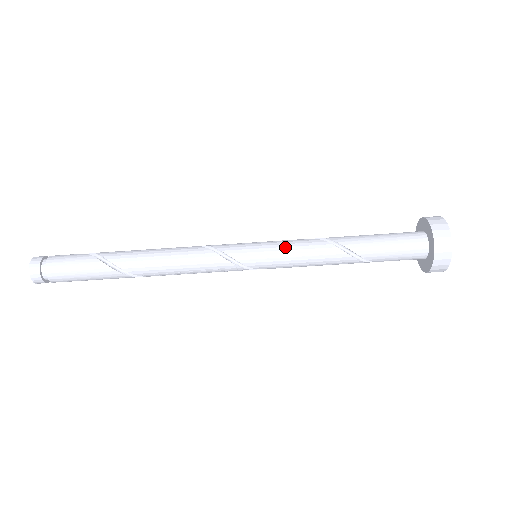
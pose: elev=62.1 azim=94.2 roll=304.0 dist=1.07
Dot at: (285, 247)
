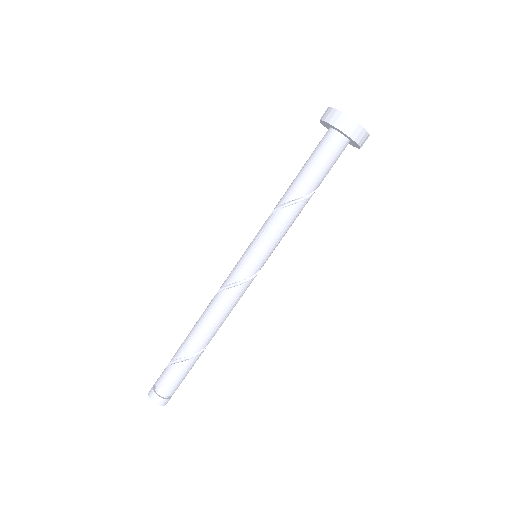
Dot at: (270, 238)
